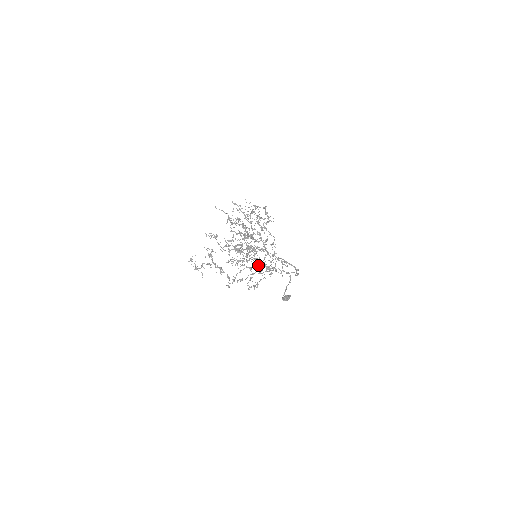
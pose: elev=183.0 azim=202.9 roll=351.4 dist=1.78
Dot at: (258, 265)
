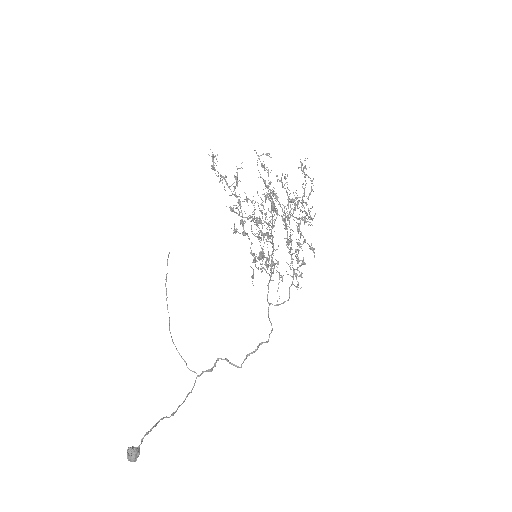
Dot at: (287, 243)
